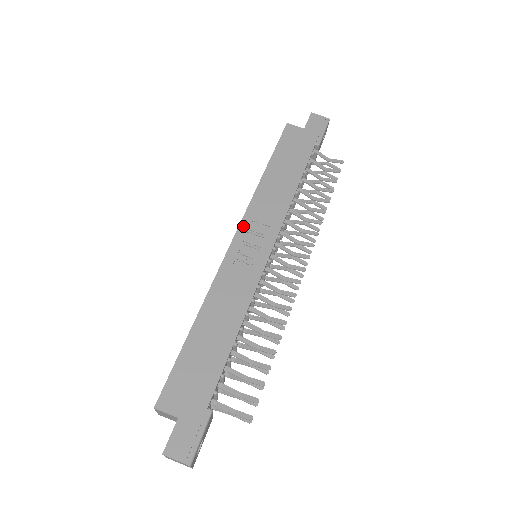
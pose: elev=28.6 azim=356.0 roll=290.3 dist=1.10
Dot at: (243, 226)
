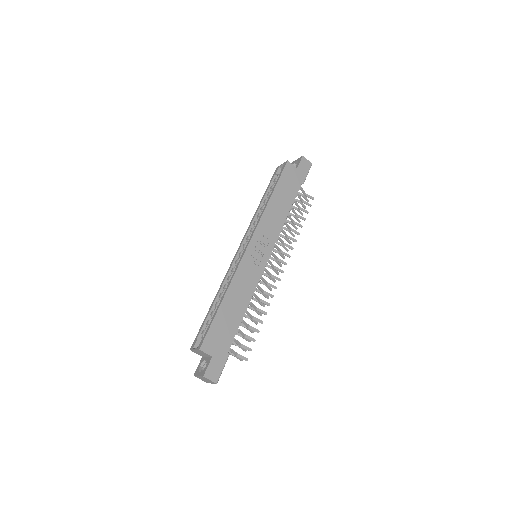
Dot at: (255, 236)
